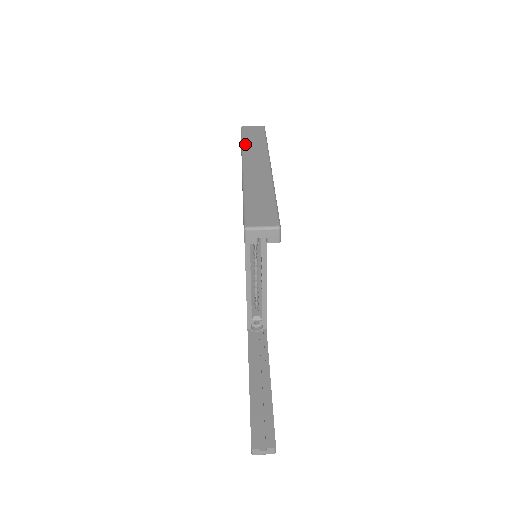
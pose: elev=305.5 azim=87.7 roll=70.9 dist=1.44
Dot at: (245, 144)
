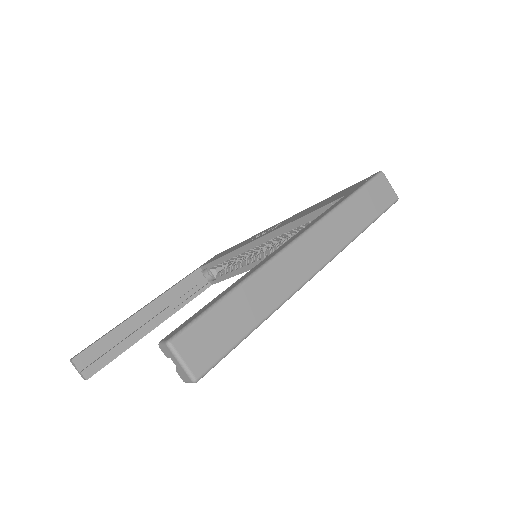
Dot at: (346, 206)
